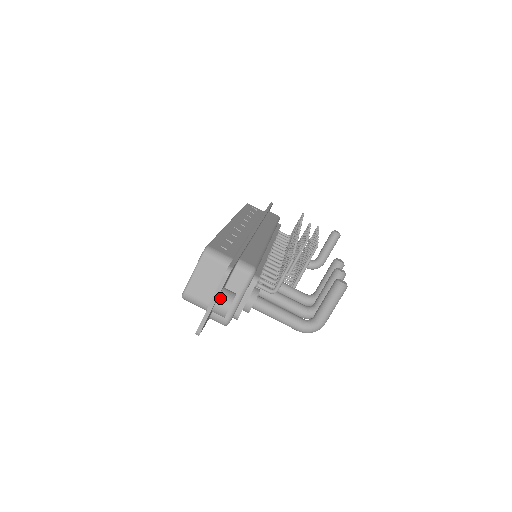
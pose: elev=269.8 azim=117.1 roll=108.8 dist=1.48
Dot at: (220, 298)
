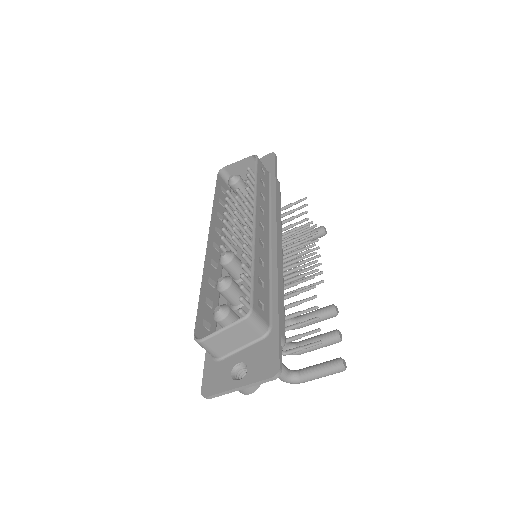
Dot at: occluded
